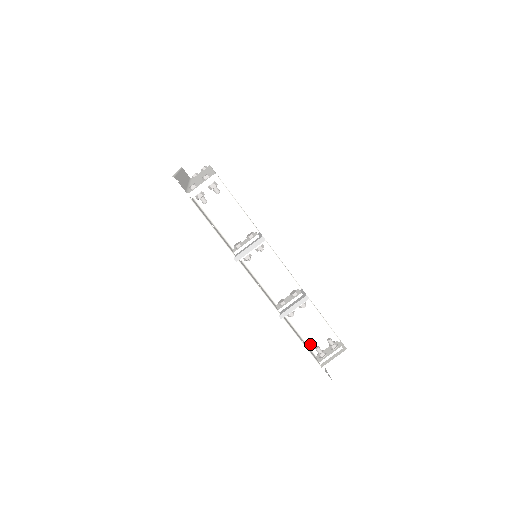
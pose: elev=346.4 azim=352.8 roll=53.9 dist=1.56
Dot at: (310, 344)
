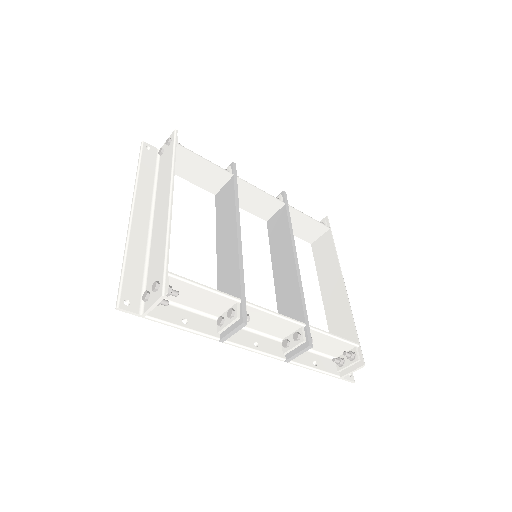
Dot at: (327, 353)
